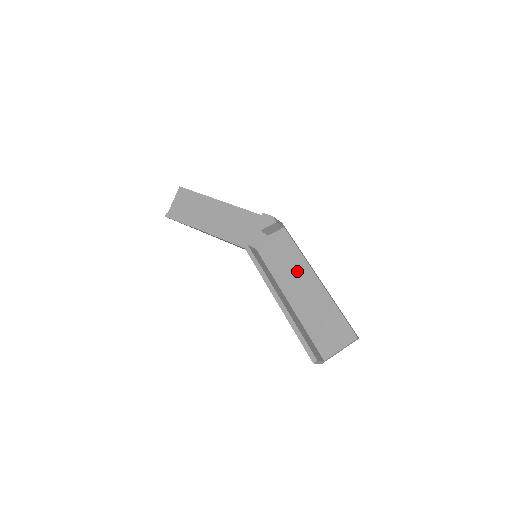
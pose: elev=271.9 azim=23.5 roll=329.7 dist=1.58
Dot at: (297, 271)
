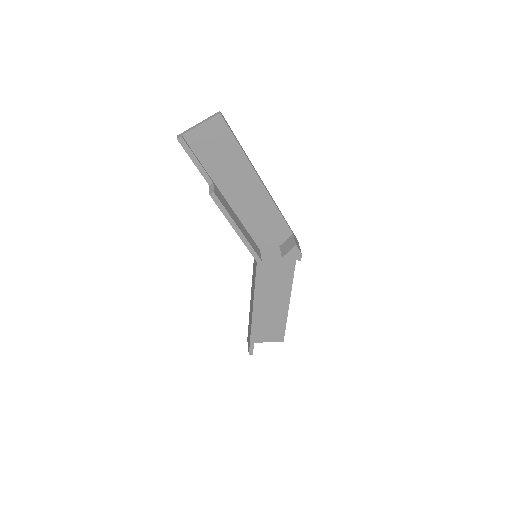
Dot at: (280, 286)
